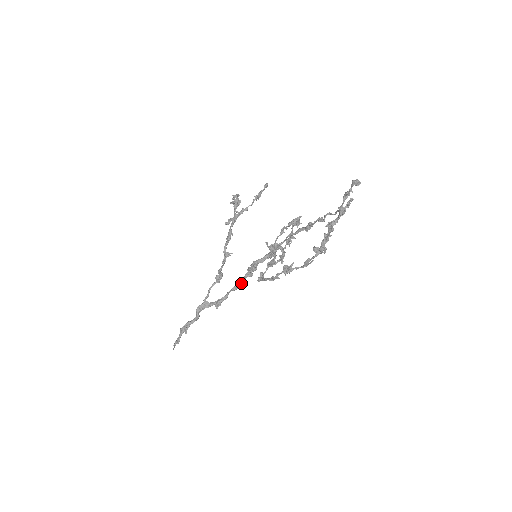
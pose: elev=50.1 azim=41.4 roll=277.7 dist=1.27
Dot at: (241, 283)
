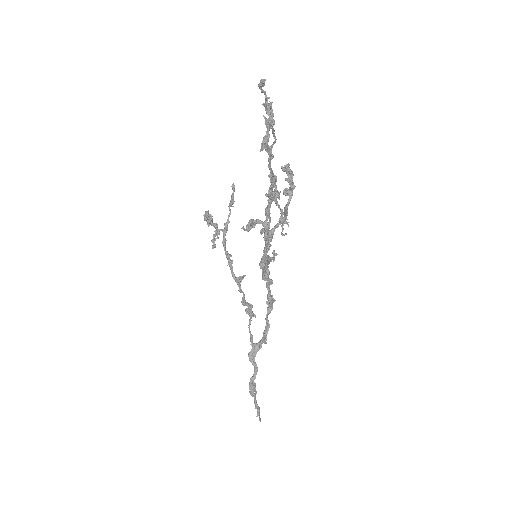
Dot at: (270, 299)
